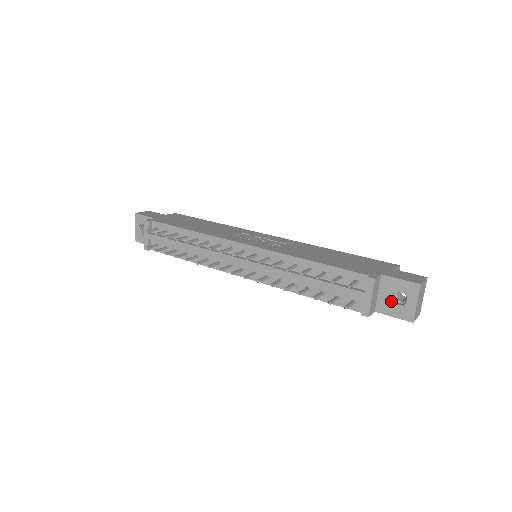
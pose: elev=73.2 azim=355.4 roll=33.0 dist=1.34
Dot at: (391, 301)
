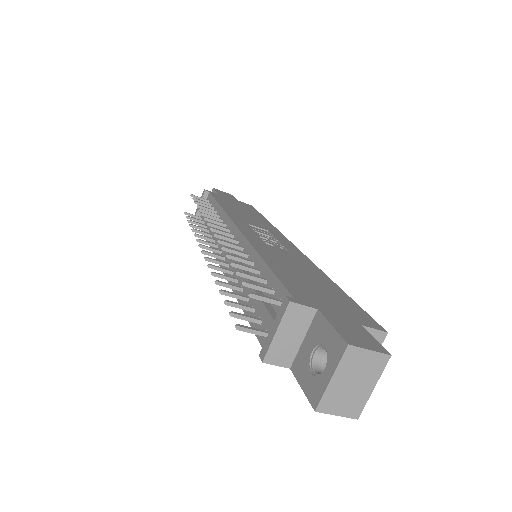
Dot at: (309, 359)
